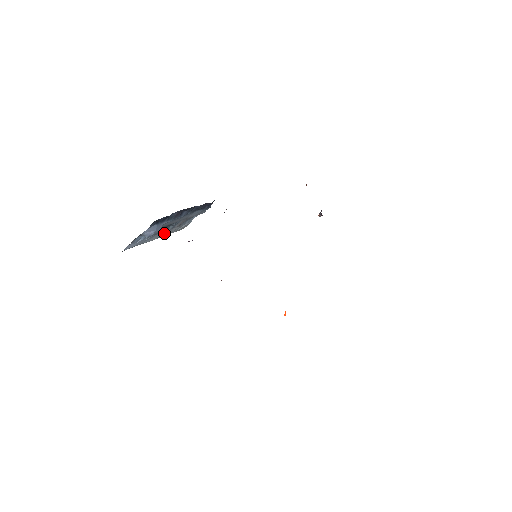
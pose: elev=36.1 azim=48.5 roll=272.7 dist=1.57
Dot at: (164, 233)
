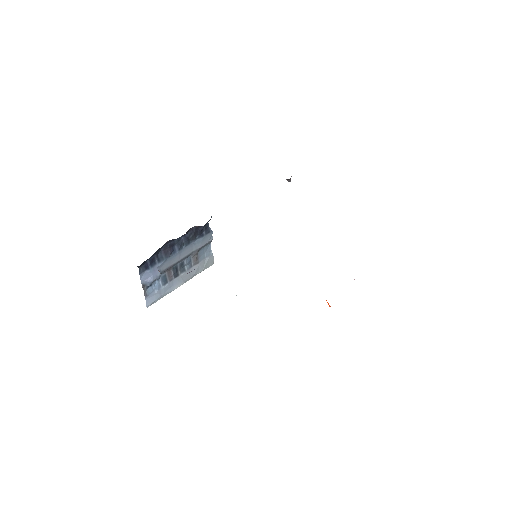
Dot at: (185, 275)
